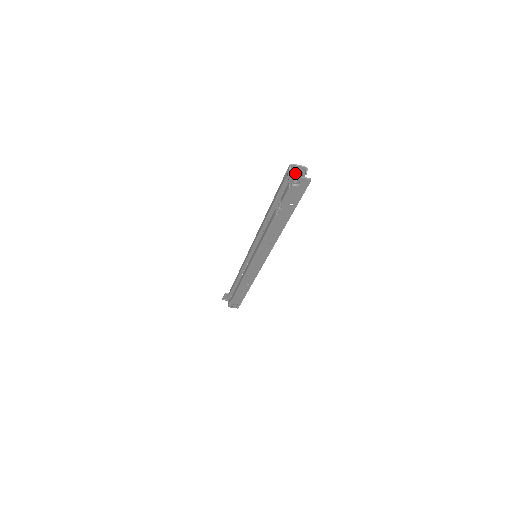
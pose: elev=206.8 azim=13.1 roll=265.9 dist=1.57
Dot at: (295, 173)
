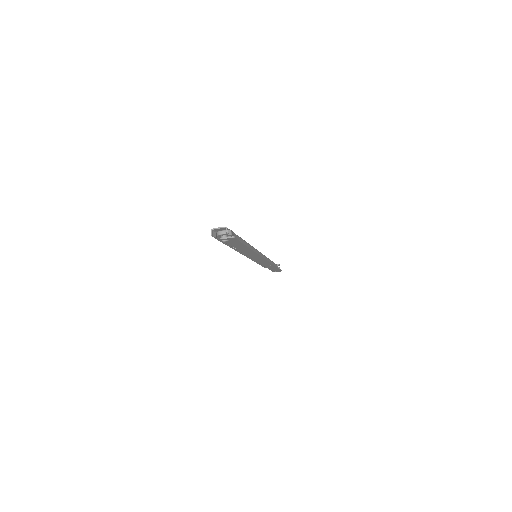
Dot at: (219, 234)
